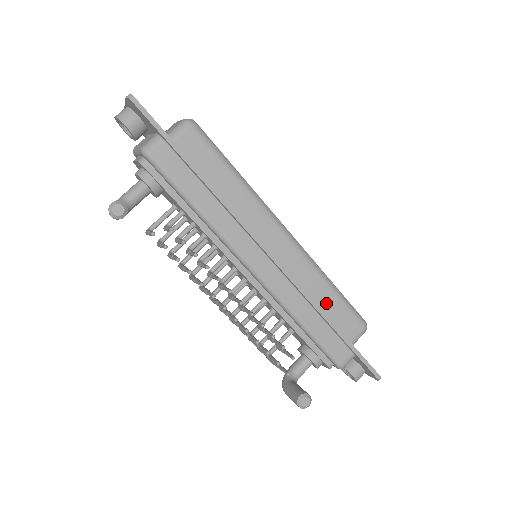
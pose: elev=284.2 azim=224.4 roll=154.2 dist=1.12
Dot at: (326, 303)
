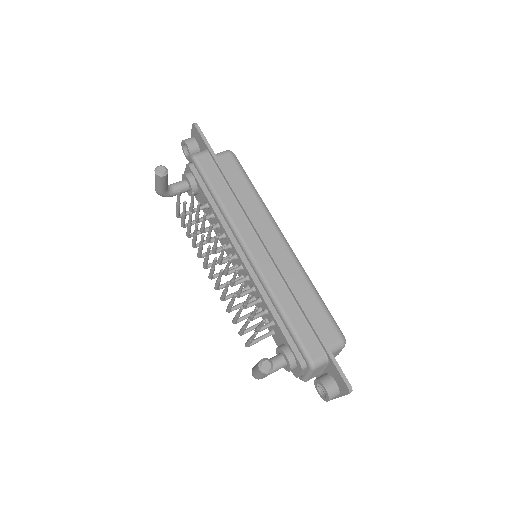
Dot at: (308, 304)
